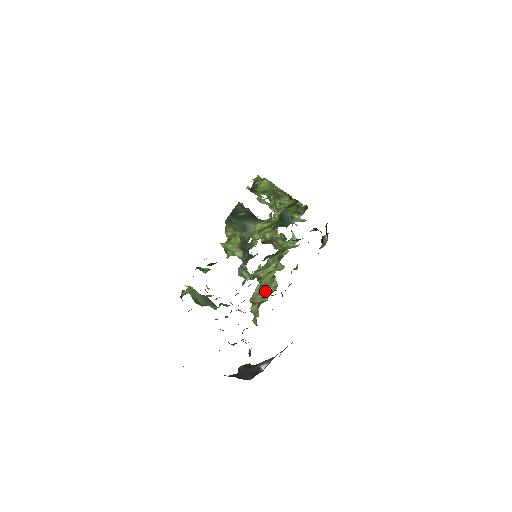
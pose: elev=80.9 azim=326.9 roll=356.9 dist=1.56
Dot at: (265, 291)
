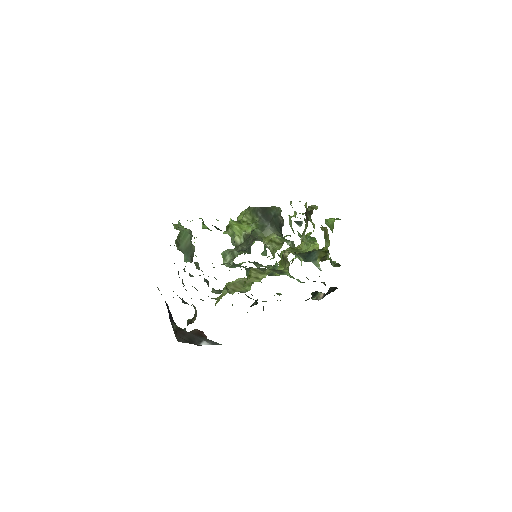
Dot at: (239, 287)
